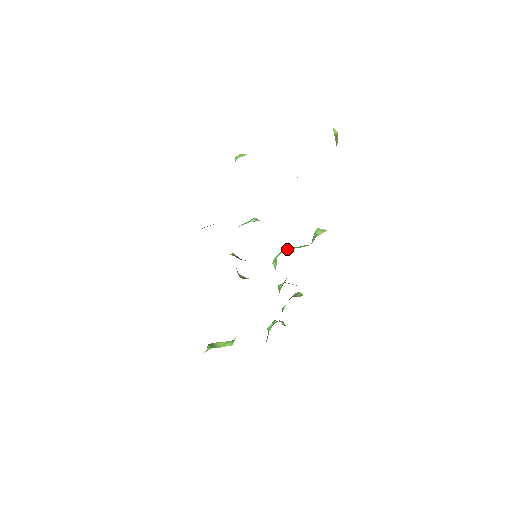
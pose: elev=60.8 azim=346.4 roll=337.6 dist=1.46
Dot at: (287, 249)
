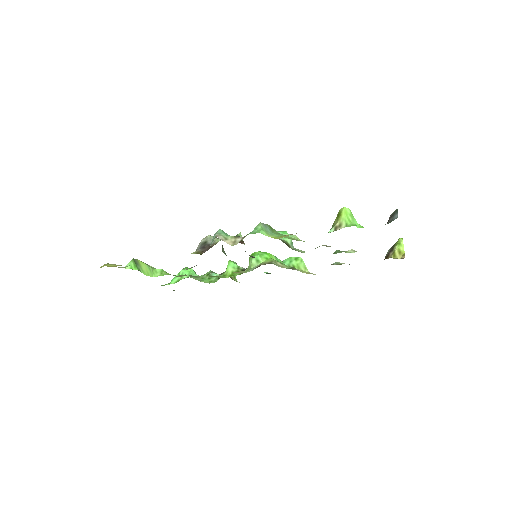
Dot at: (272, 258)
